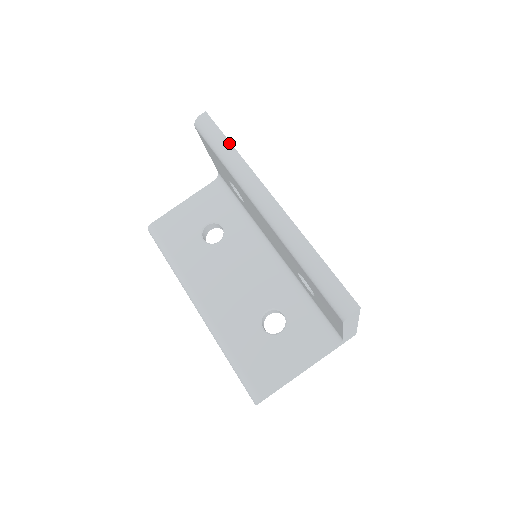
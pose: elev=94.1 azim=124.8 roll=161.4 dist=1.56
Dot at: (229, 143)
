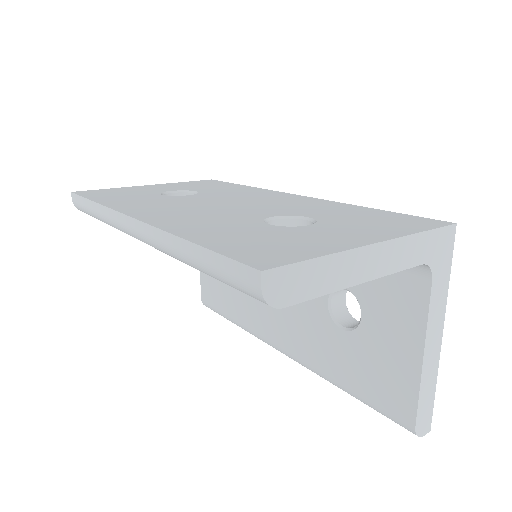
Dot at: (89, 202)
